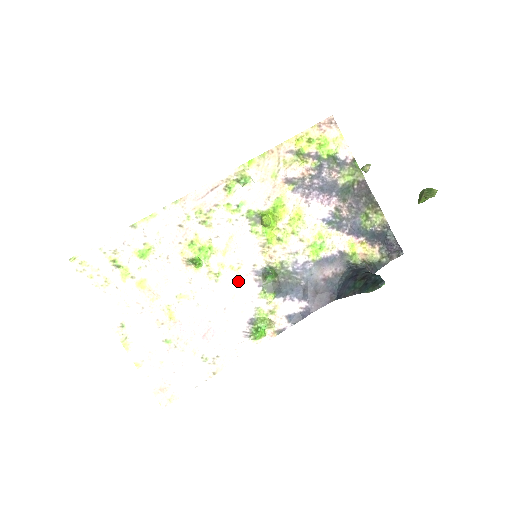
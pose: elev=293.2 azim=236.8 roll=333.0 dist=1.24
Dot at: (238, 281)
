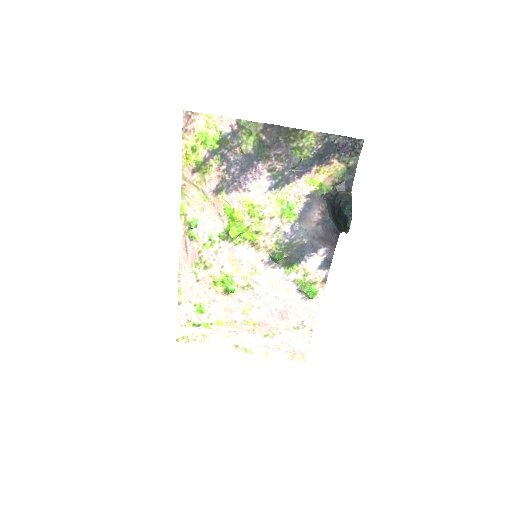
Dot at: (264, 278)
